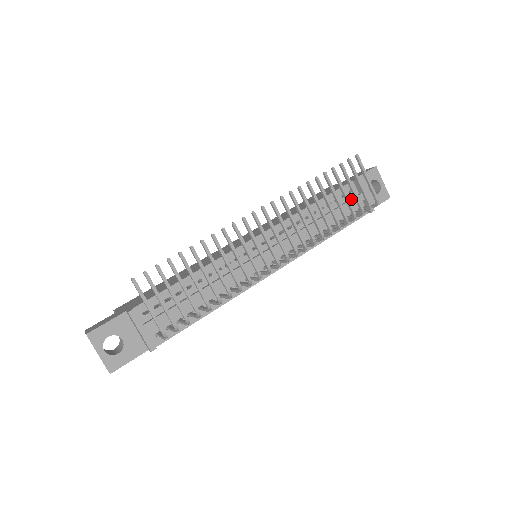
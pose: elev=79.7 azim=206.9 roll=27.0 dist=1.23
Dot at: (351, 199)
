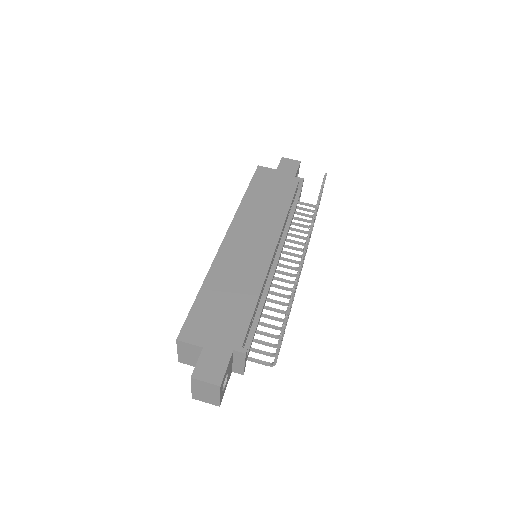
Dot at: occluded
